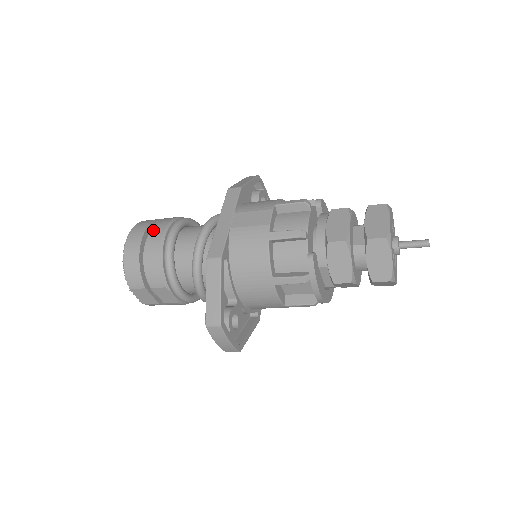
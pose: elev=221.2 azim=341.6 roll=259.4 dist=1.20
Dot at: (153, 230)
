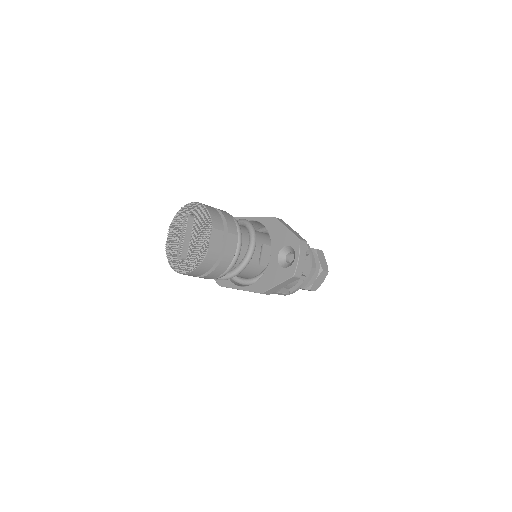
Dot at: occluded
